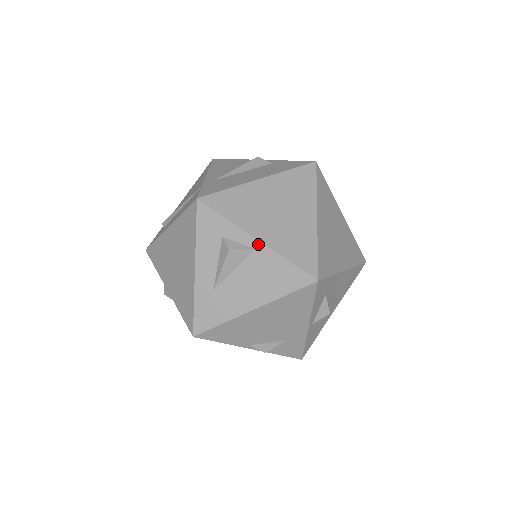
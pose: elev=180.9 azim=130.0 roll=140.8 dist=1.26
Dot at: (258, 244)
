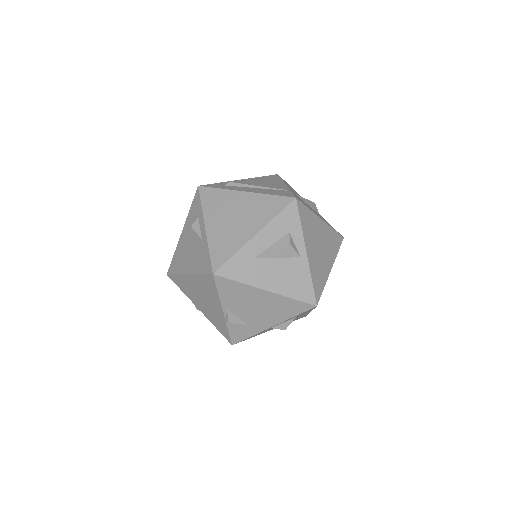
Dot at: (305, 256)
